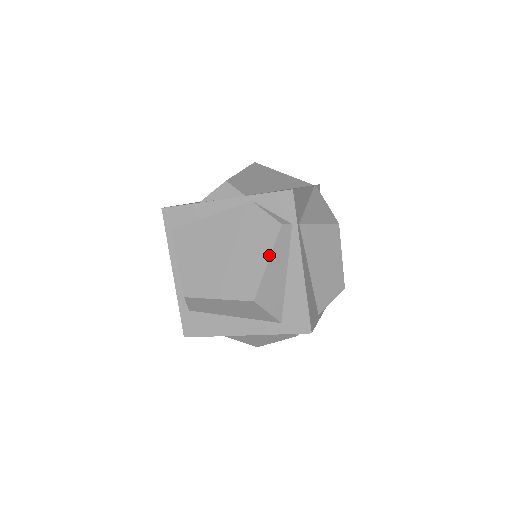
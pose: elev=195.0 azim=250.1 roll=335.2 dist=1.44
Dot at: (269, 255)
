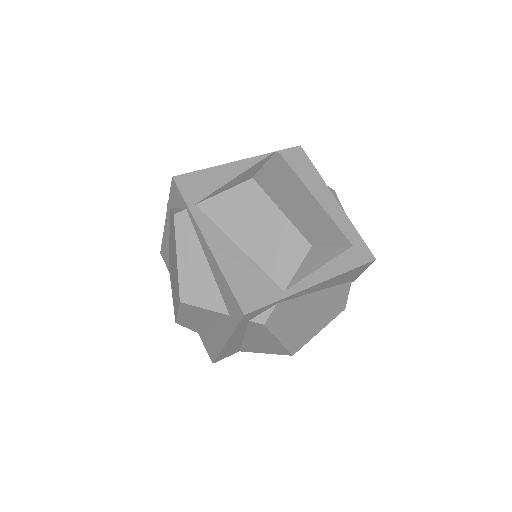
Dot at: (176, 250)
